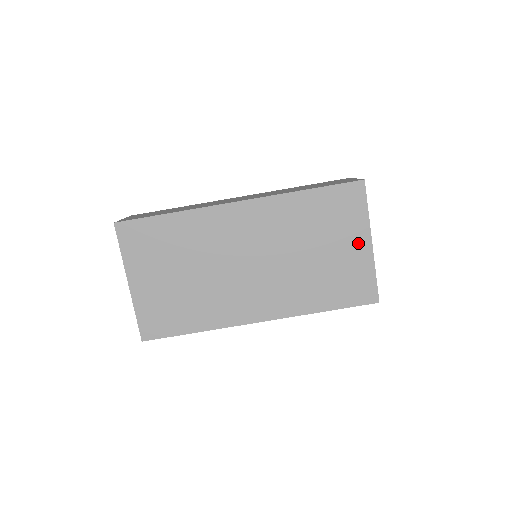
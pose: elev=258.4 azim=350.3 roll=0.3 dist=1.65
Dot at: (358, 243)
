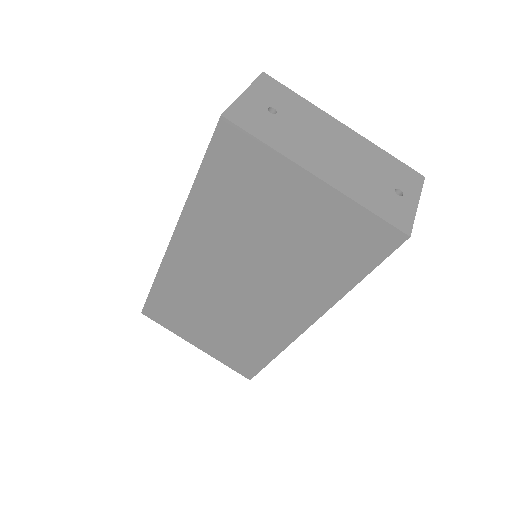
Dot at: (302, 191)
